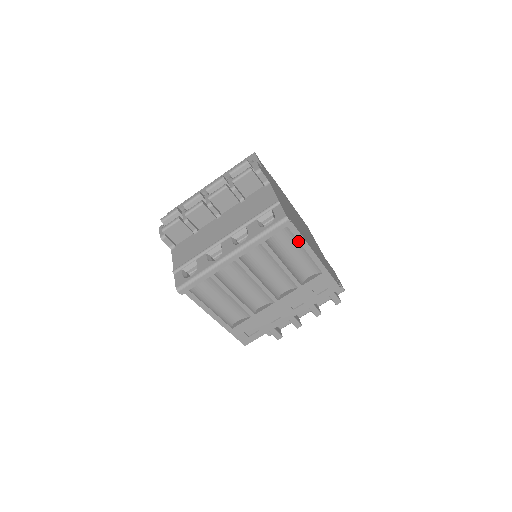
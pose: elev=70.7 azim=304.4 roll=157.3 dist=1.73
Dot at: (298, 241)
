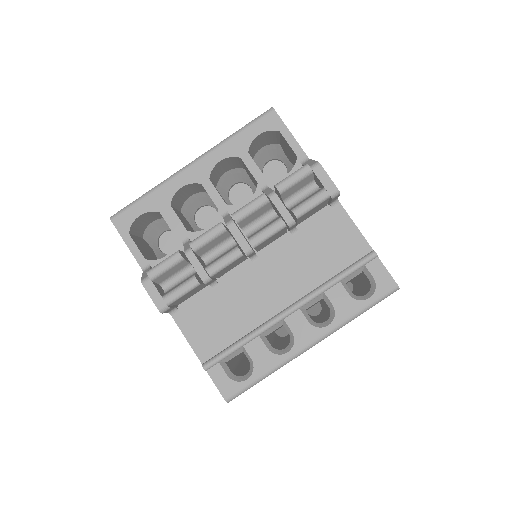
Dot at: occluded
